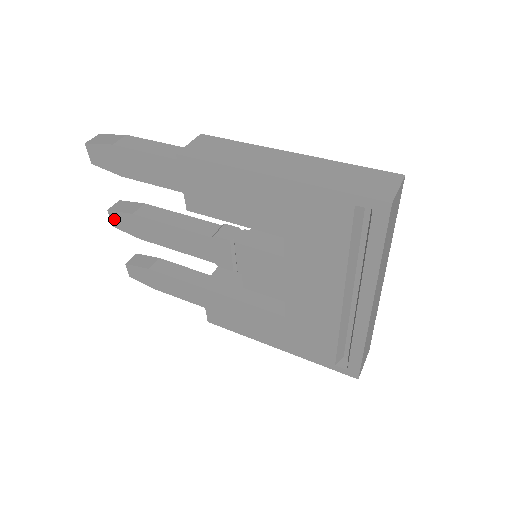
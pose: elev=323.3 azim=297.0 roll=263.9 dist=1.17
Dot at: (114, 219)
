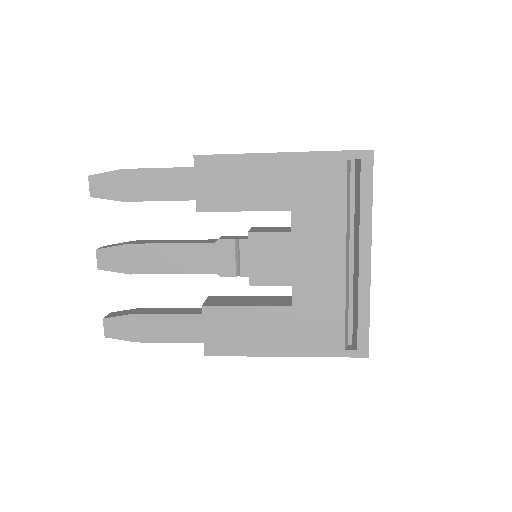
Dot at: (102, 258)
